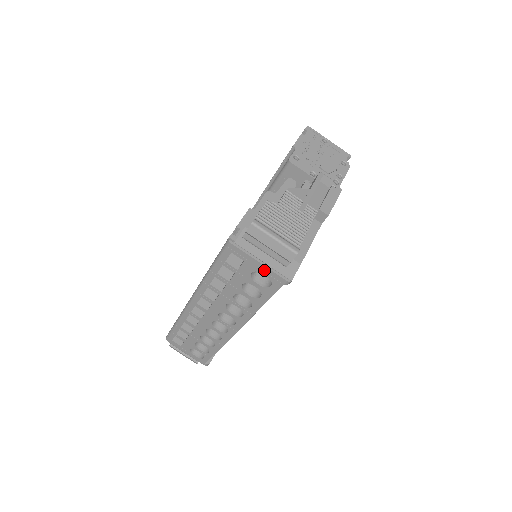
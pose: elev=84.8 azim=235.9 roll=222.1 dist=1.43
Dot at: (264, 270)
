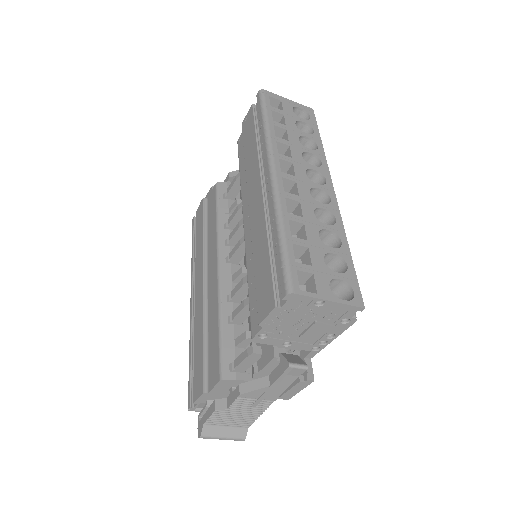
Dot at: occluded
